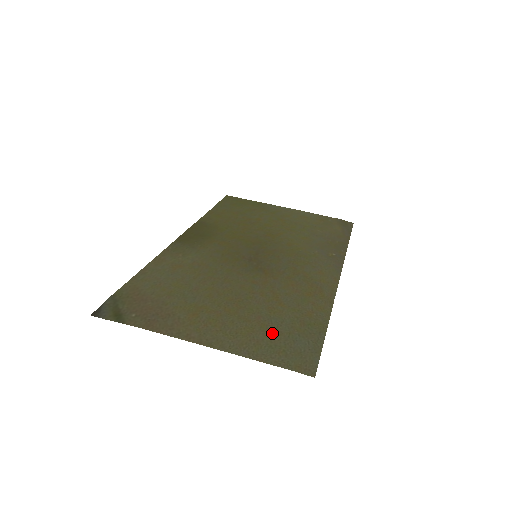
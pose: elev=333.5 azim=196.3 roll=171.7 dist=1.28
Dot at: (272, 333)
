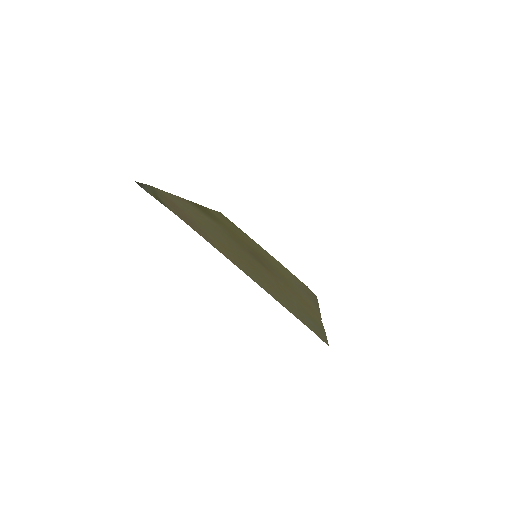
Dot at: (287, 300)
